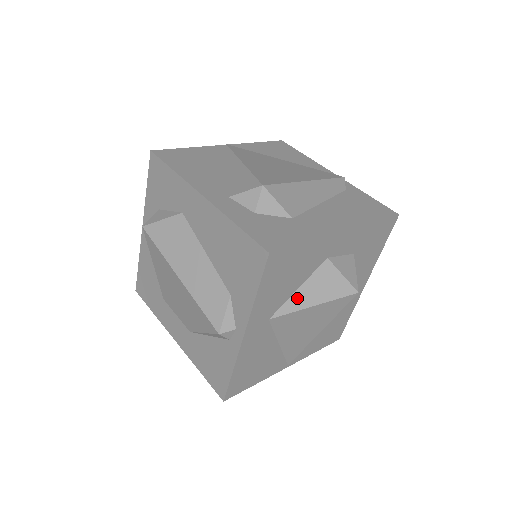
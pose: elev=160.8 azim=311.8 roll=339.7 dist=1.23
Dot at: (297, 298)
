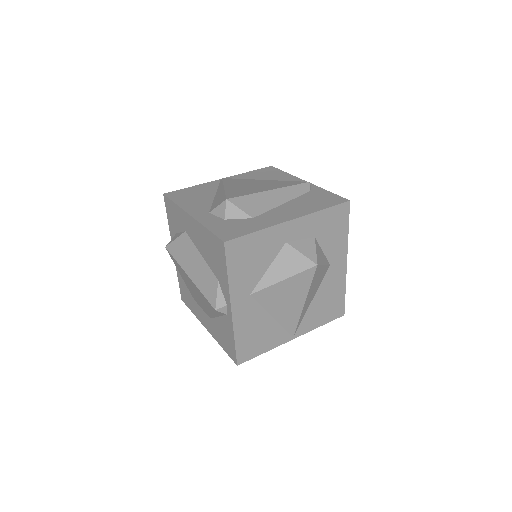
Dot at: (269, 276)
